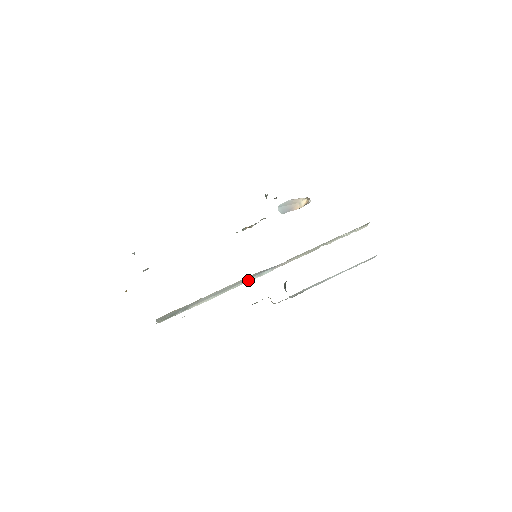
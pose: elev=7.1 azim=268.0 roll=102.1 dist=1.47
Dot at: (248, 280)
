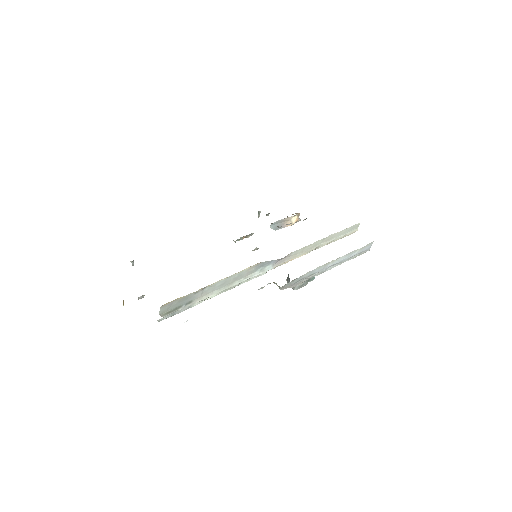
Dot at: (251, 275)
